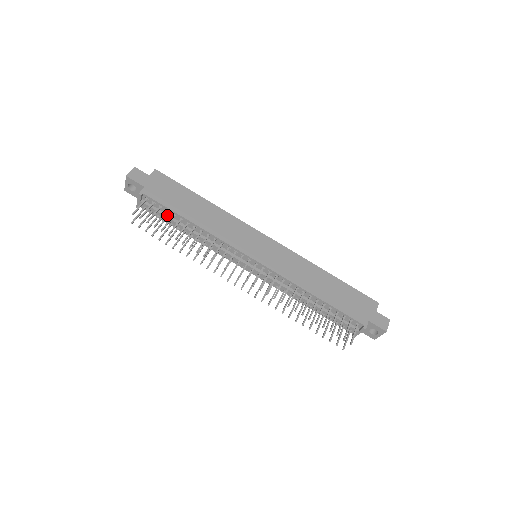
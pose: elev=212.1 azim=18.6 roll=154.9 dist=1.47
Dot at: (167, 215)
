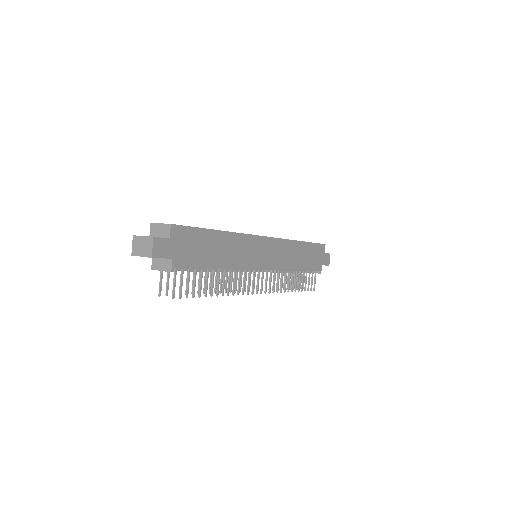
Dot at: (192, 269)
